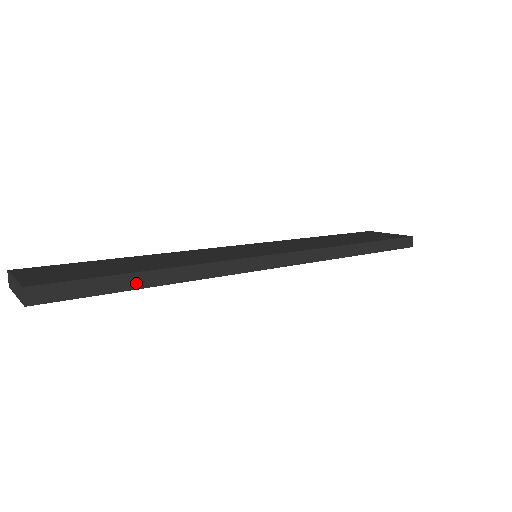
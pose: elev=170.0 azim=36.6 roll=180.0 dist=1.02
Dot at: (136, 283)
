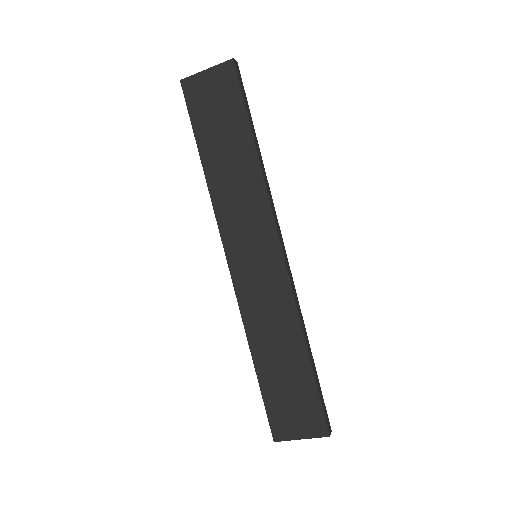
Dot at: (252, 128)
